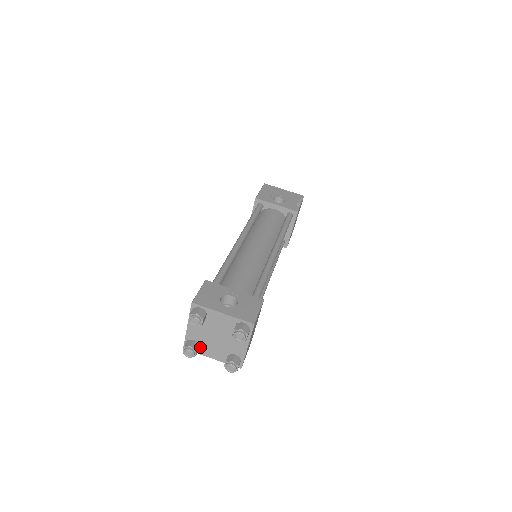
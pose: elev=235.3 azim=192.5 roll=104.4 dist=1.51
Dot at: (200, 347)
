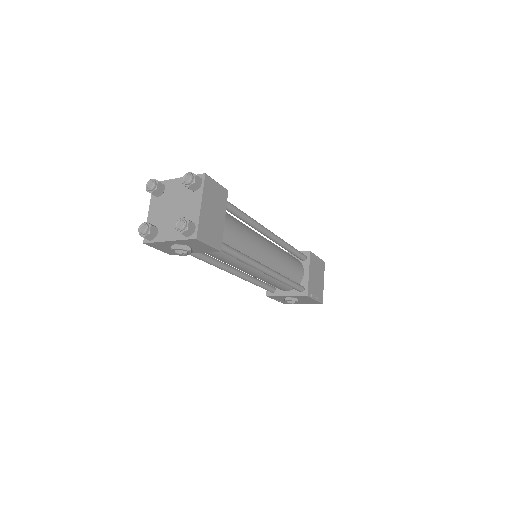
Dot at: (158, 232)
